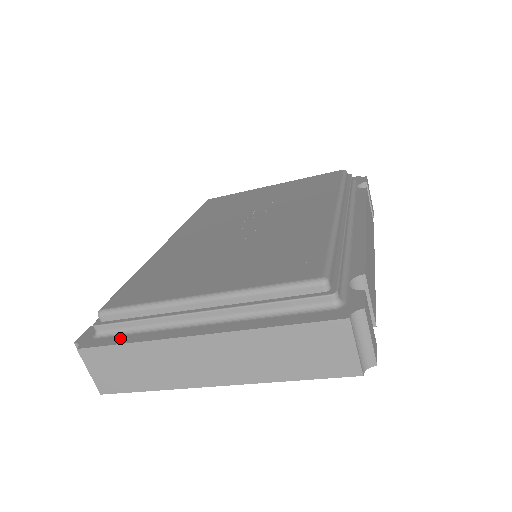
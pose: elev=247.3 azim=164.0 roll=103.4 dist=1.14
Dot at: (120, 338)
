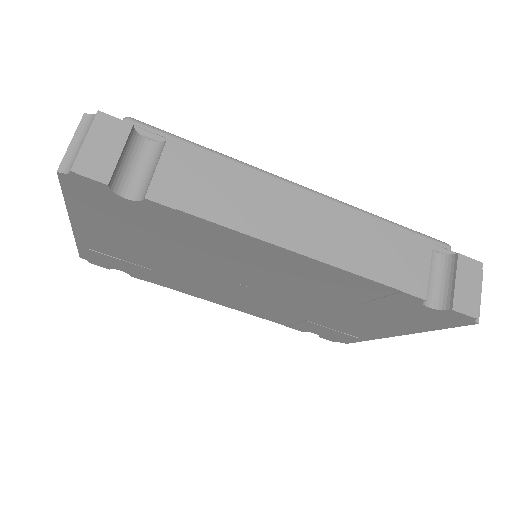
Dot at: occluded
